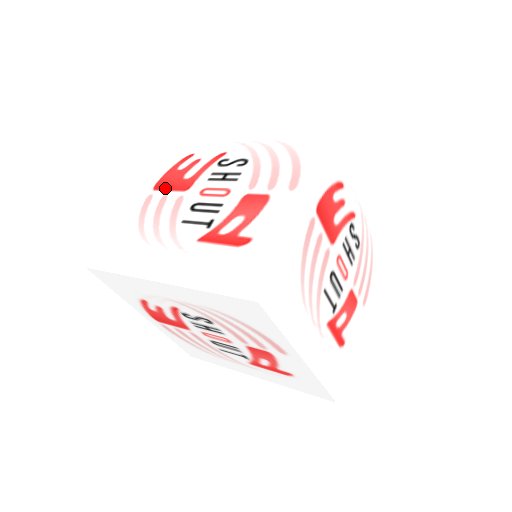
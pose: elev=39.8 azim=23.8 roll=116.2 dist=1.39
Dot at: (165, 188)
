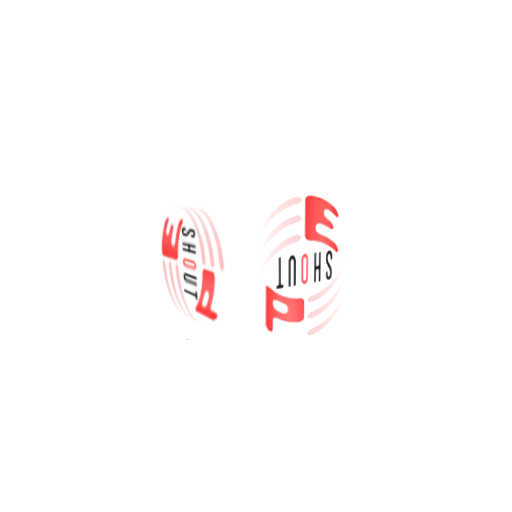
Dot at: occluded
